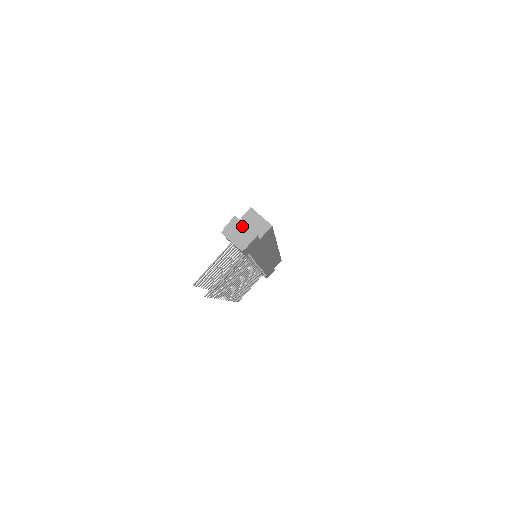
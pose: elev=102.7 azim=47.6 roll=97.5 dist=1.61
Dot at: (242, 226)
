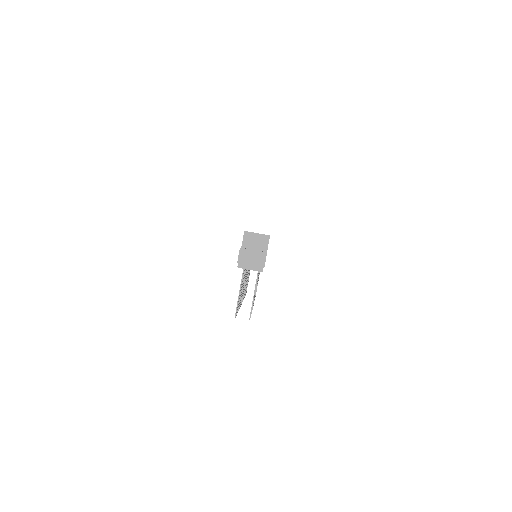
Dot at: (251, 252)
